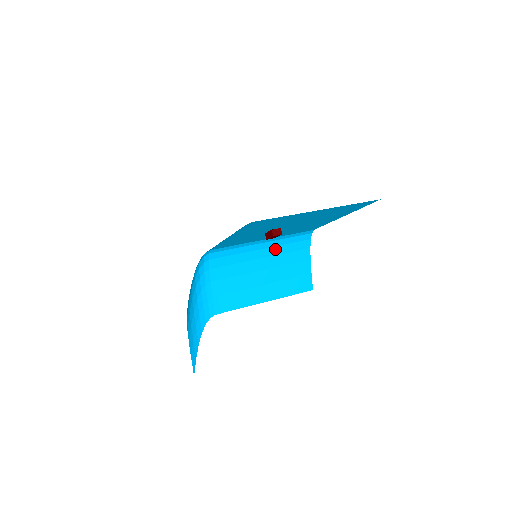
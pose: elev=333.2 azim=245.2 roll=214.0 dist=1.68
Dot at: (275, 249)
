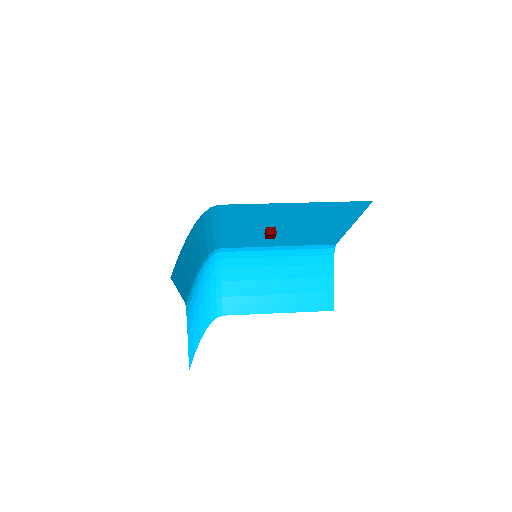
Dot at: (292, 259)
